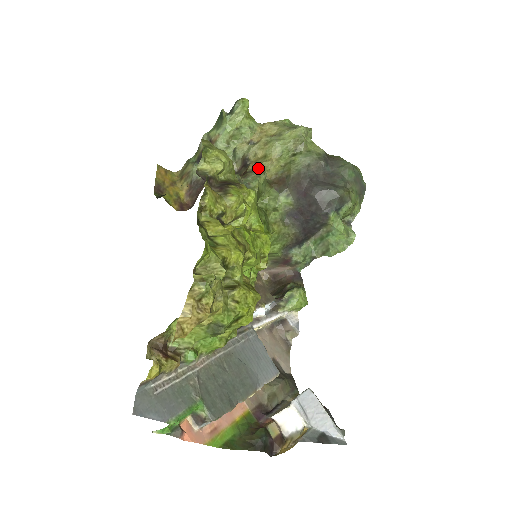
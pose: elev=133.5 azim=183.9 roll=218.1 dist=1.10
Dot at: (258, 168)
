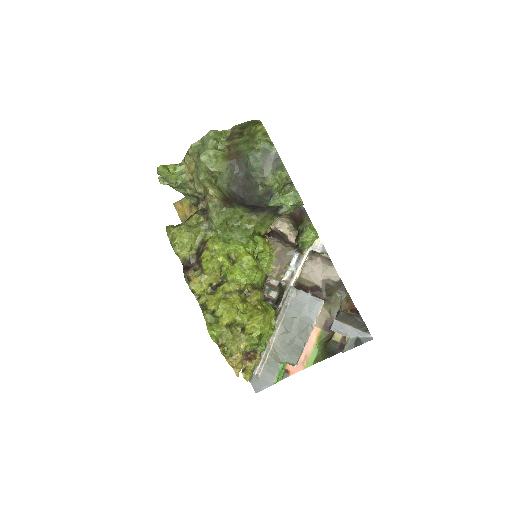
Dot at: (208, 206)
